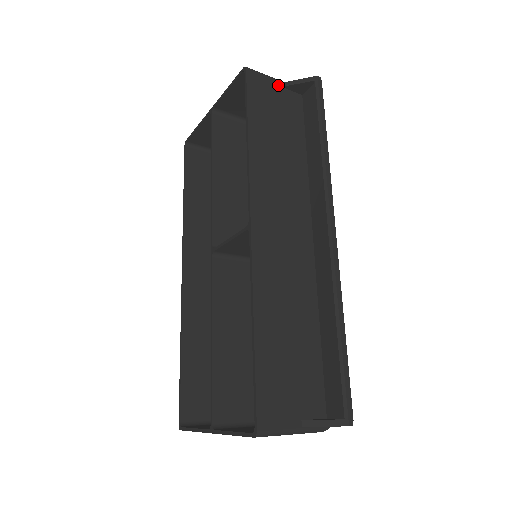
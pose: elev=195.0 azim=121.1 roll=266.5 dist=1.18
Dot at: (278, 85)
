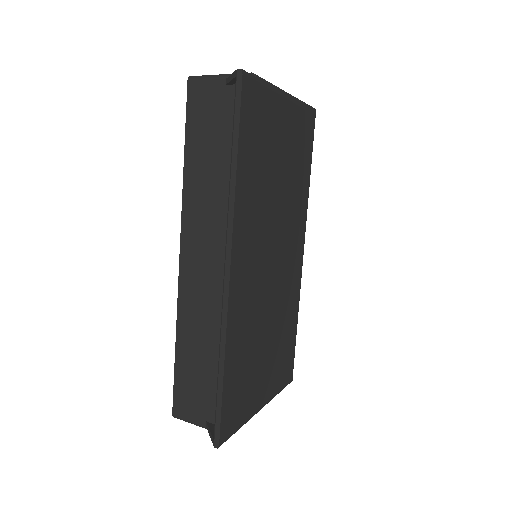
Dot at: (222, 84)
